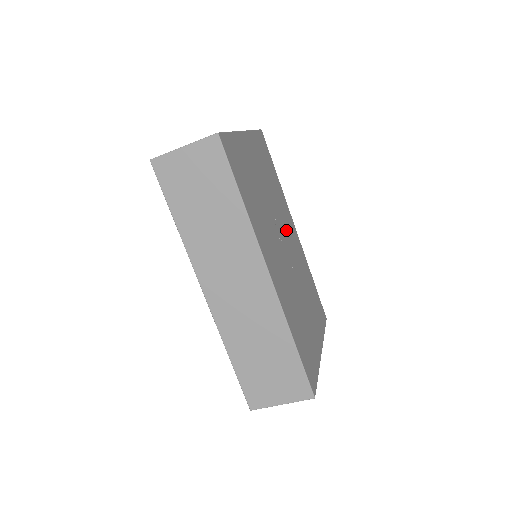
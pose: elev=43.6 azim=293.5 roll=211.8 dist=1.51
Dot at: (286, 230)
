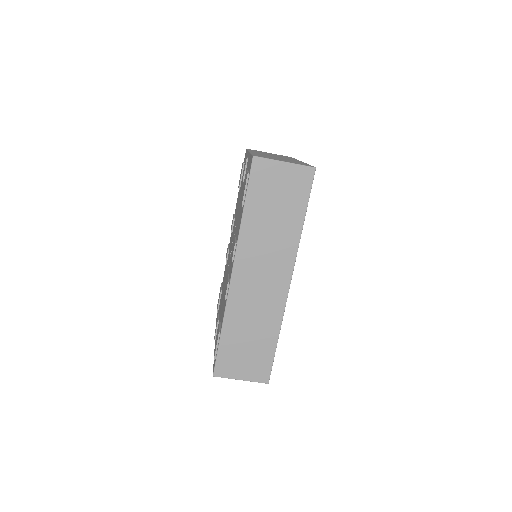
Dot at: occluded
